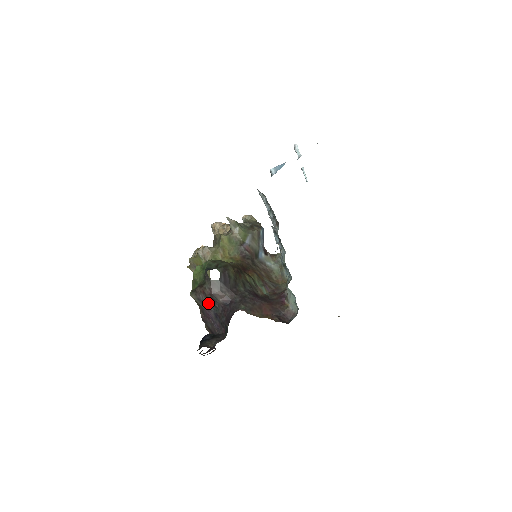
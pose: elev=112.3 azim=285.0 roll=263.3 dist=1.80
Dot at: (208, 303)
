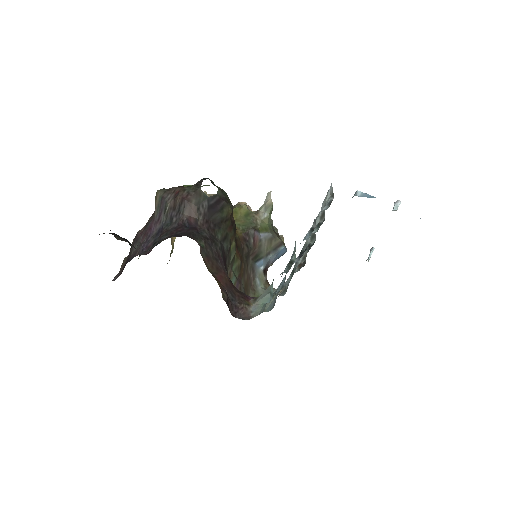
Dot at: (168, 209)
